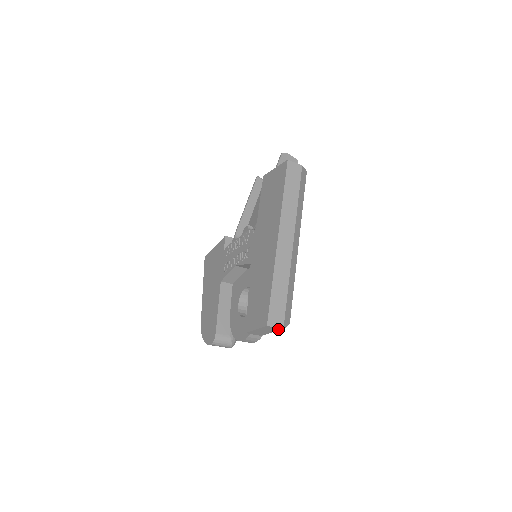
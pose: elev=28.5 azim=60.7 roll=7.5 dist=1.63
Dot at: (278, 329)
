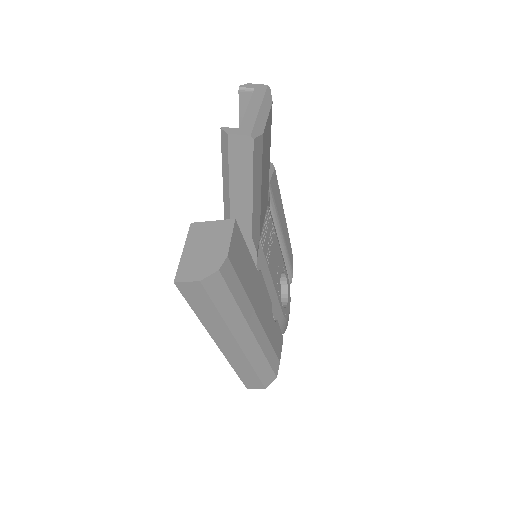
Dot at: occluded
